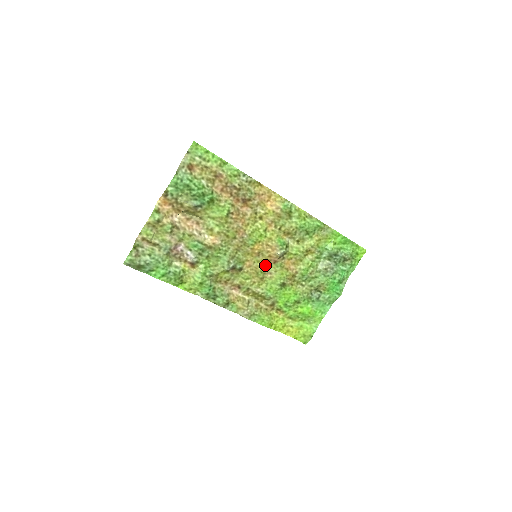
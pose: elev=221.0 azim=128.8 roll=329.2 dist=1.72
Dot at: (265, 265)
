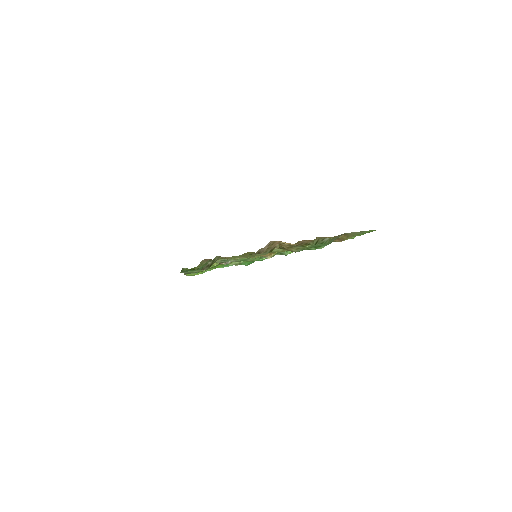
Dot at: (247, 252)
